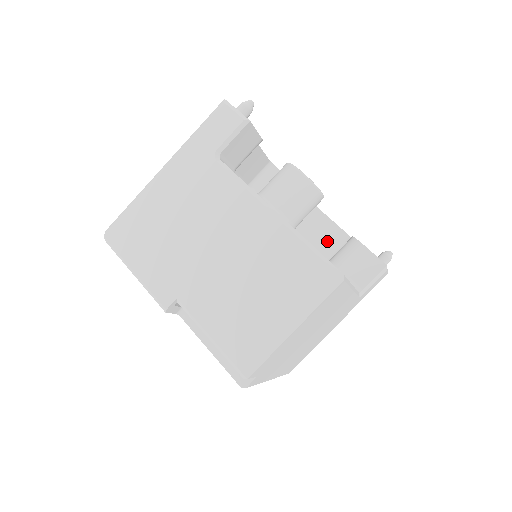
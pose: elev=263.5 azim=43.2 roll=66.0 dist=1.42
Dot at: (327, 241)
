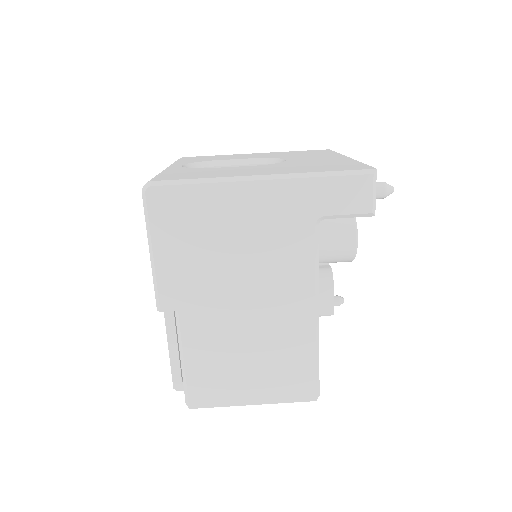
Dot at: occluded
